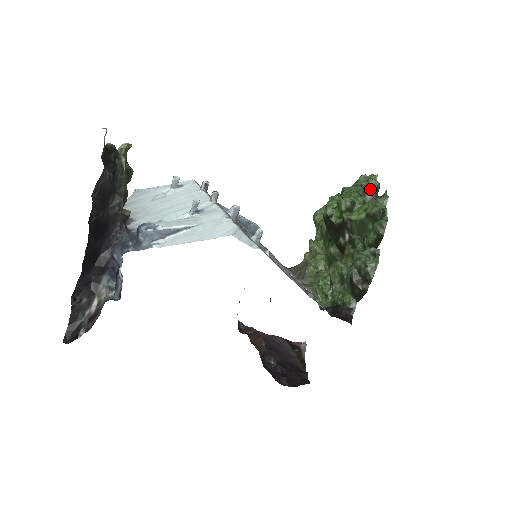
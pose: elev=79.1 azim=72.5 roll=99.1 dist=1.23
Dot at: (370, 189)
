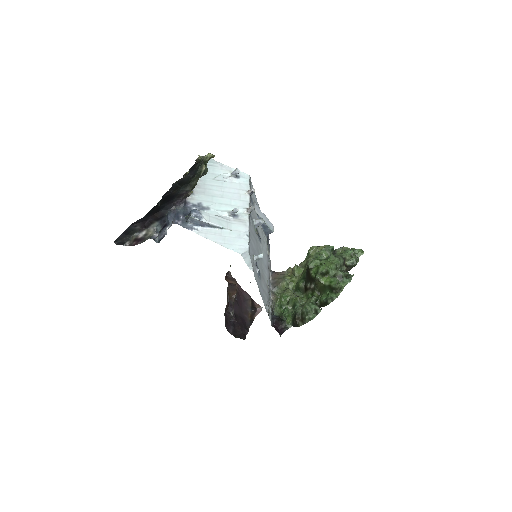
Dot at: (349, 264)
